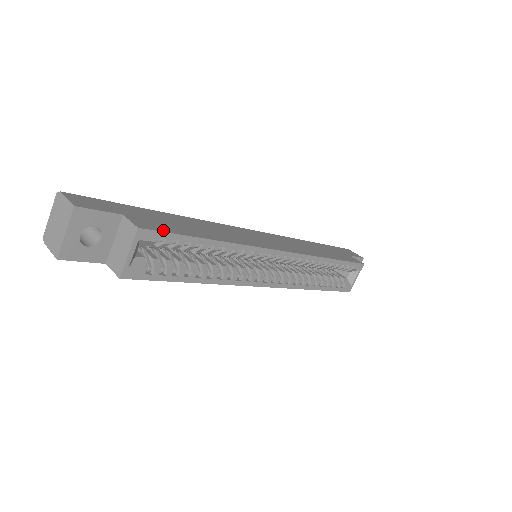
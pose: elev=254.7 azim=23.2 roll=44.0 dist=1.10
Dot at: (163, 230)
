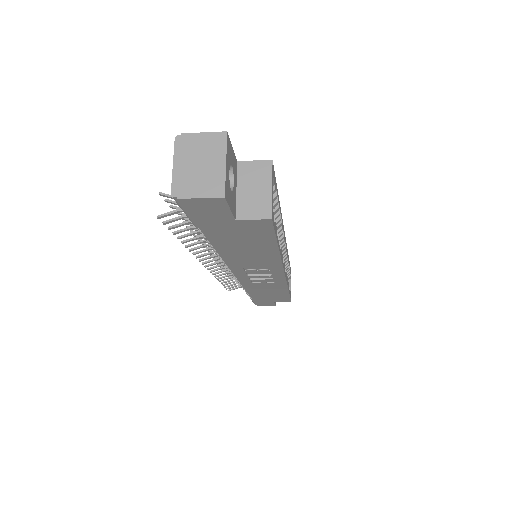
Dot at: occluded
